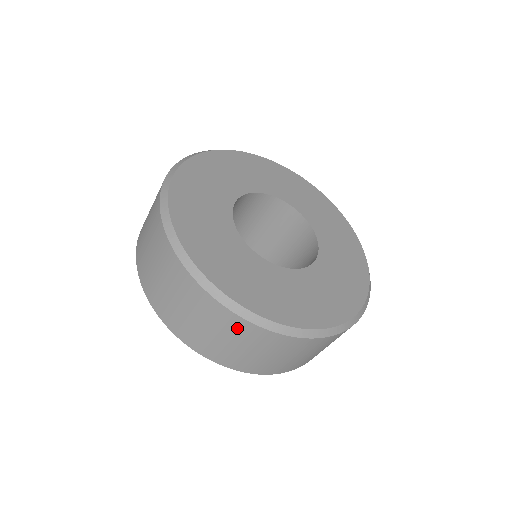
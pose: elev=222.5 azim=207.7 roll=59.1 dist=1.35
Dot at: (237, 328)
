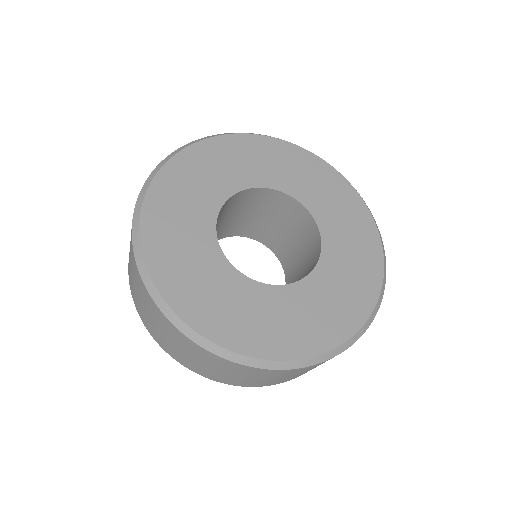
Dot at: (224, 364)
